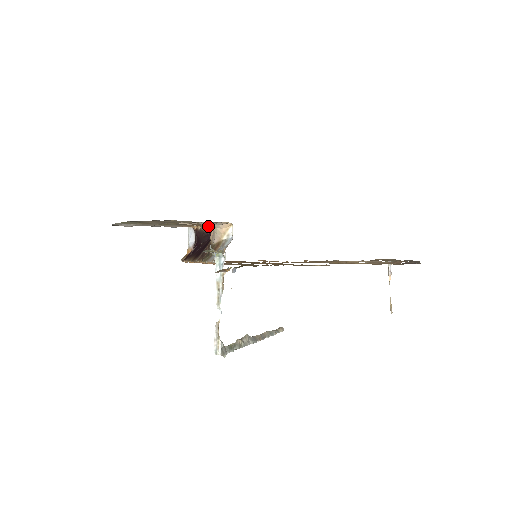
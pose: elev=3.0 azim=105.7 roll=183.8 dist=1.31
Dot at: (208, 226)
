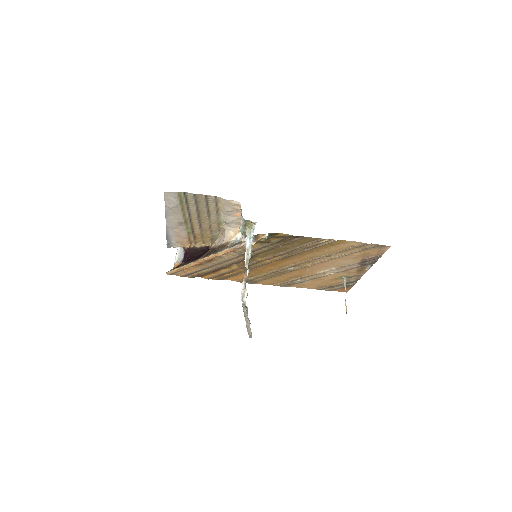
Dot at: (202, 245)
